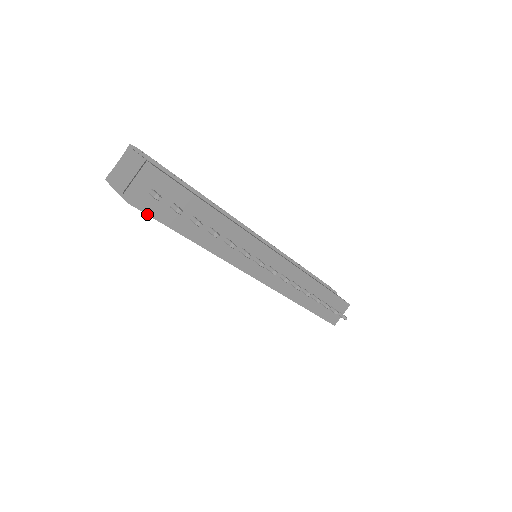
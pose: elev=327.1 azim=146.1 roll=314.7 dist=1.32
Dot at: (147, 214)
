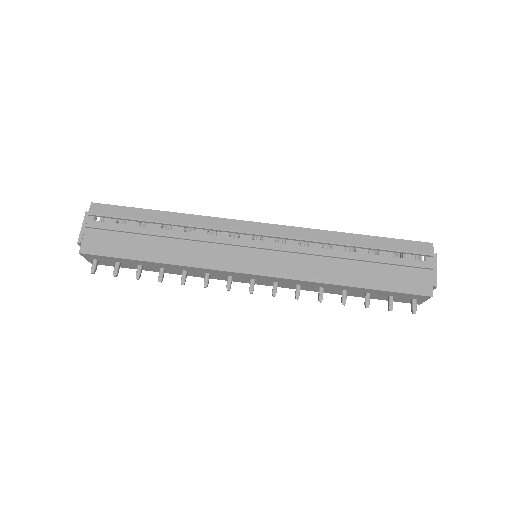
Dot at: occluded
